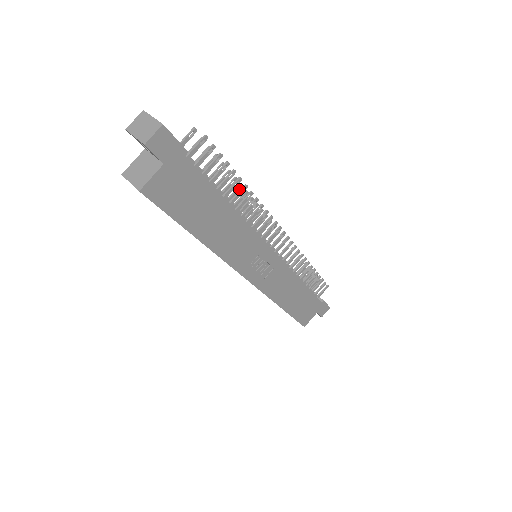
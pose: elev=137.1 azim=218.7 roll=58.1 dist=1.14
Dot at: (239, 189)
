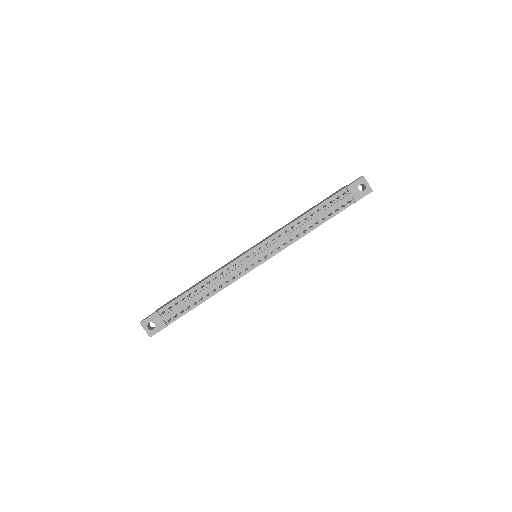
Dot at: (209, 283)
